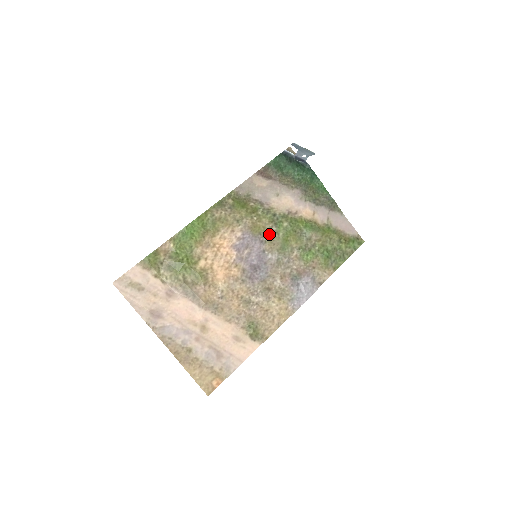
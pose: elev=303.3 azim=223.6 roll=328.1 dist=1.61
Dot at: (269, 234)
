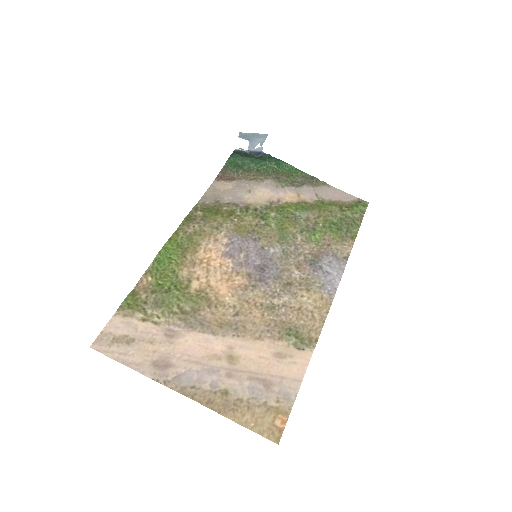
Dot at: (259, 229)
